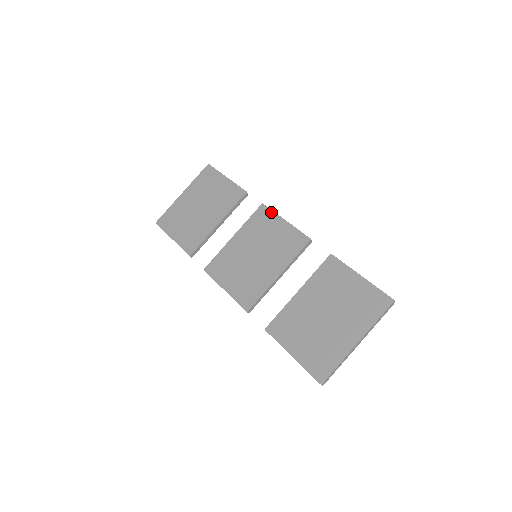
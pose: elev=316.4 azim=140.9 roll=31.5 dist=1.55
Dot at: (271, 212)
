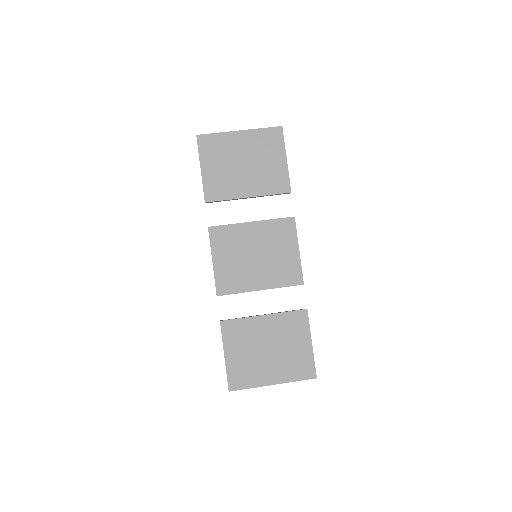
Dot at: (295, 232)
